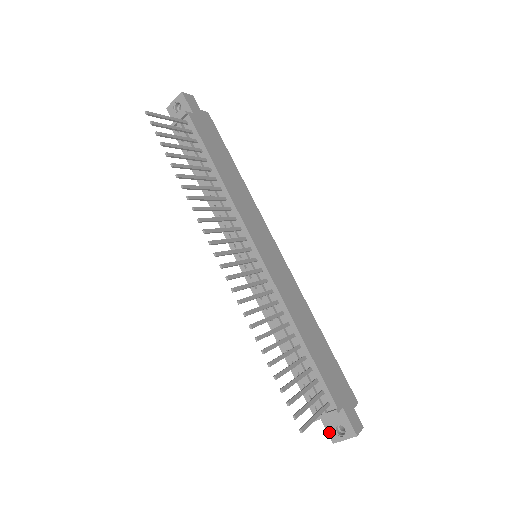
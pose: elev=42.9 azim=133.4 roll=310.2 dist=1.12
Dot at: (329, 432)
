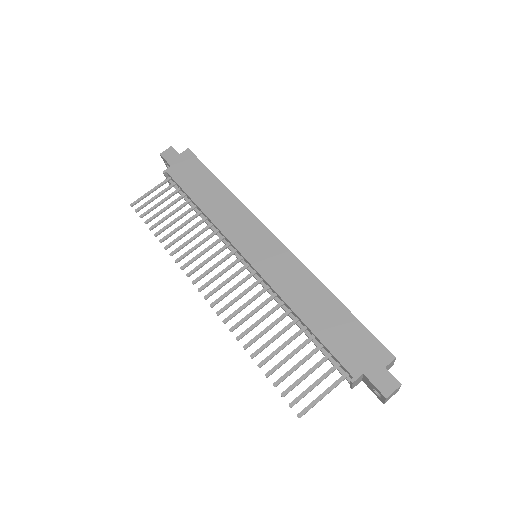
Dot at: (375, 394)
